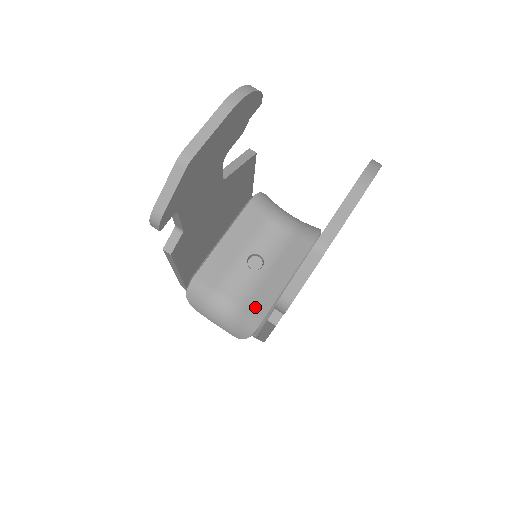
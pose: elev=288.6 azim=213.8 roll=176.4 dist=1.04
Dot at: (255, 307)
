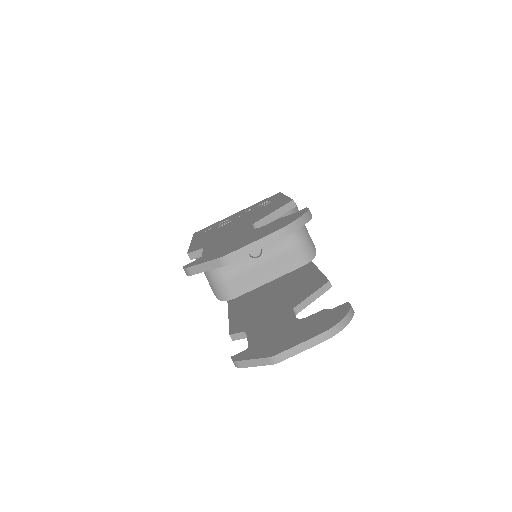
Dot at: (236, 285)
